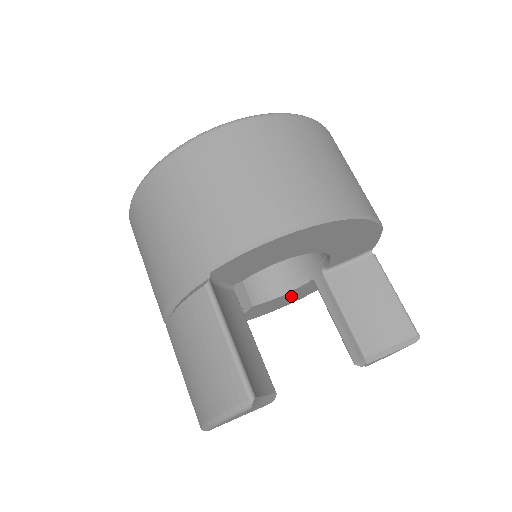
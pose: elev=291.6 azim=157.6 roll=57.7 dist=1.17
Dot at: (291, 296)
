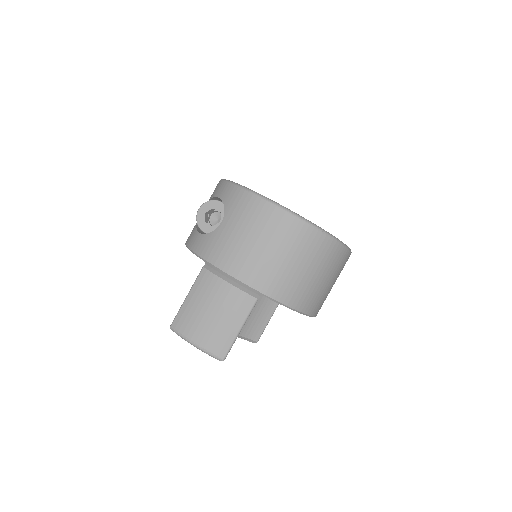
Dot at: occluded
